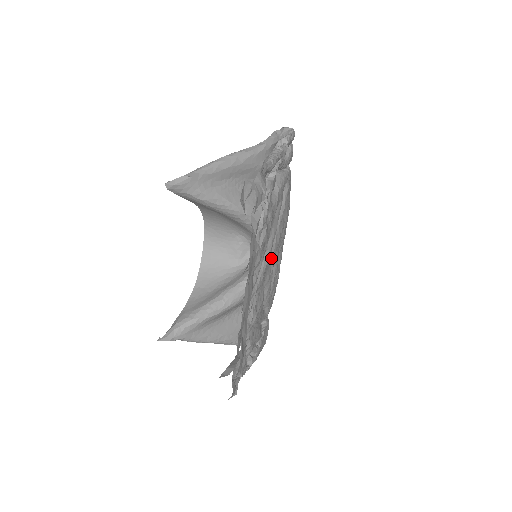
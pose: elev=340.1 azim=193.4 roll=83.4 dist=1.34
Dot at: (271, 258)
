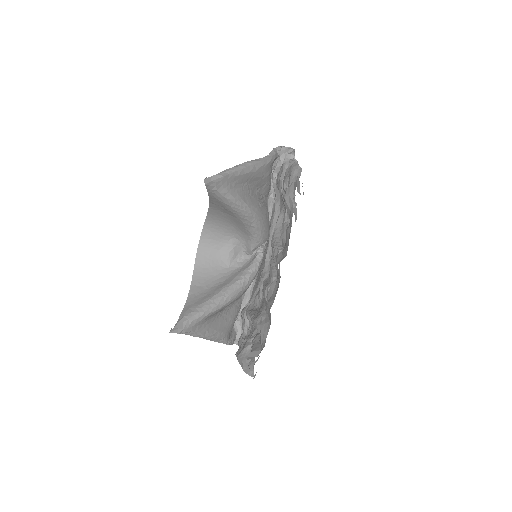
Dot at: occluded
